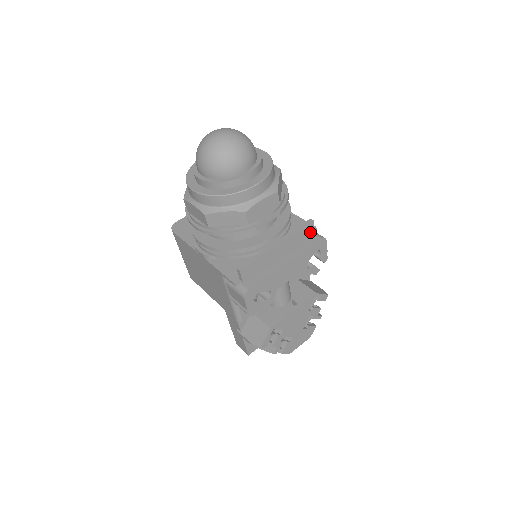
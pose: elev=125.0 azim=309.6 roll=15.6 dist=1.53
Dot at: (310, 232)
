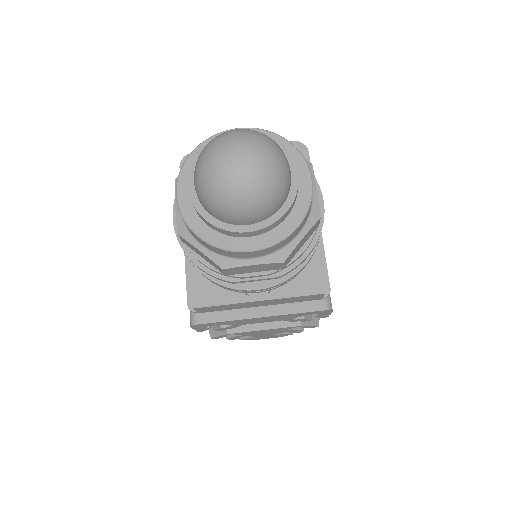
Dot at: (315, 297)
